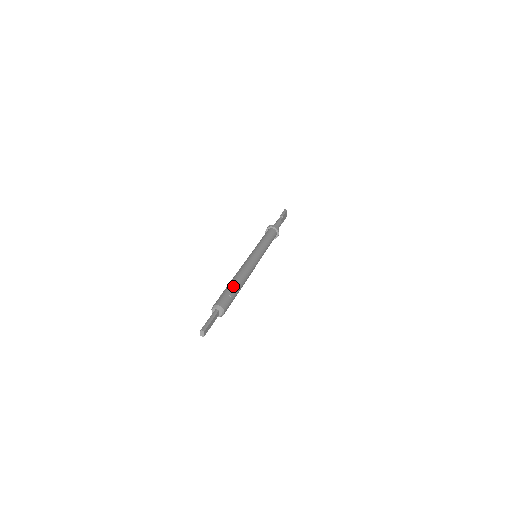
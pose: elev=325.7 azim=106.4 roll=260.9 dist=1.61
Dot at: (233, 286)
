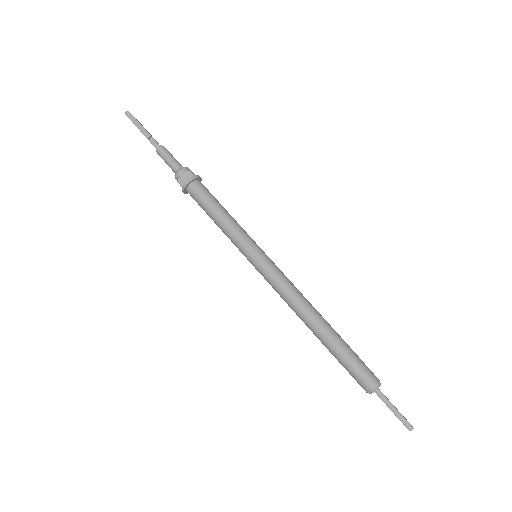
Dot at: (338, 345)
